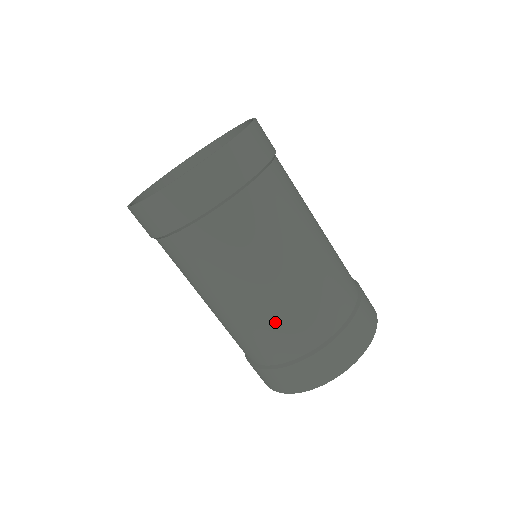
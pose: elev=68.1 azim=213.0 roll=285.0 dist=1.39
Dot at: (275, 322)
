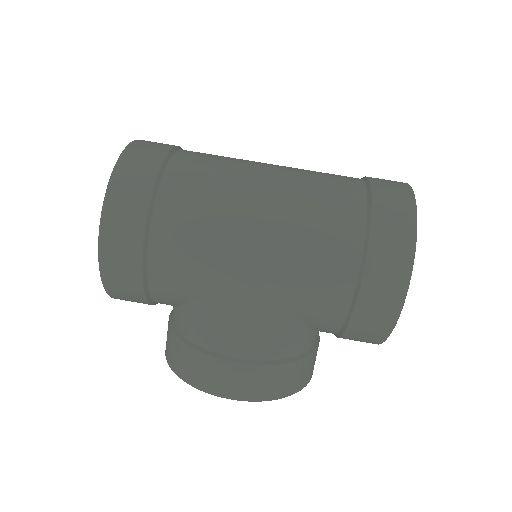
Dot at: (312, 179)
